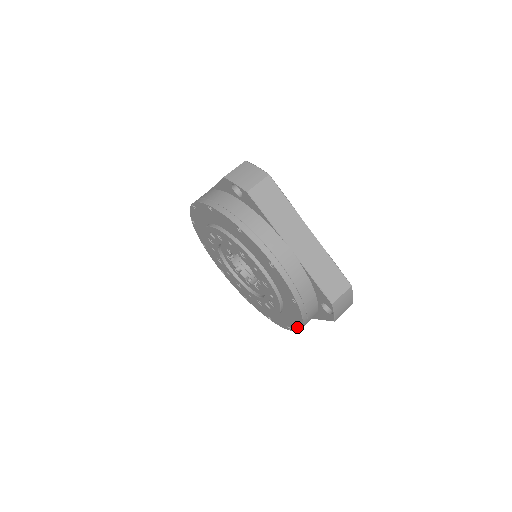
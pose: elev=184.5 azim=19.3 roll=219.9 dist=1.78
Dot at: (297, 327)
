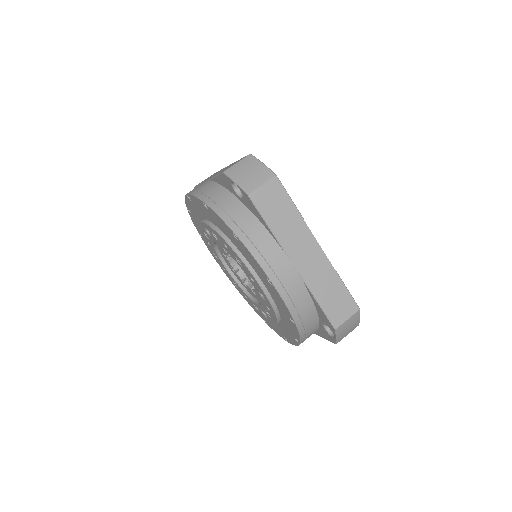
Dot at: (294, 342)
